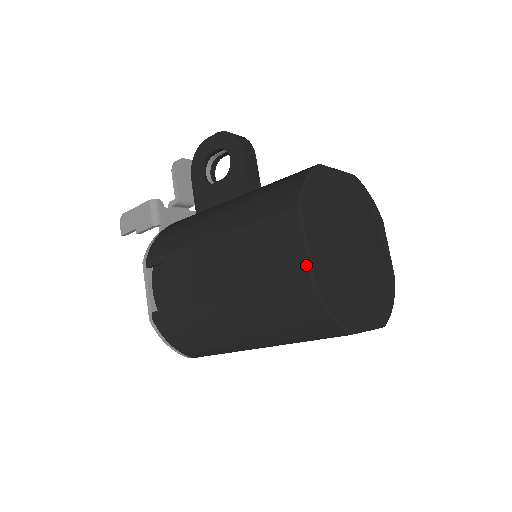
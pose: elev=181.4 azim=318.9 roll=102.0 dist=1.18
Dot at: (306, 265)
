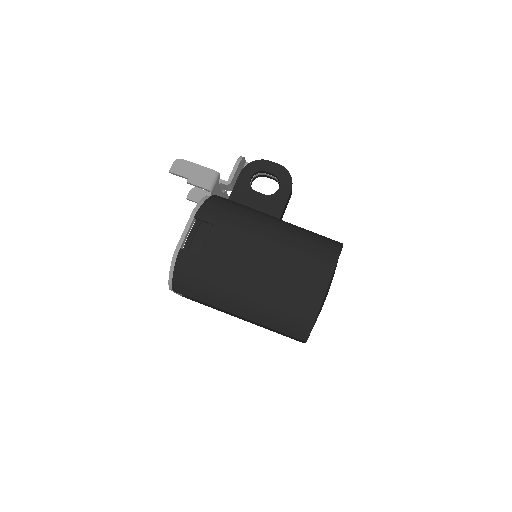
Dot at: (321, 297)
